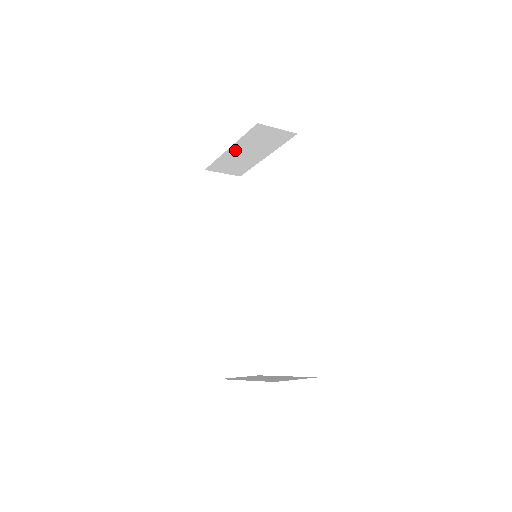
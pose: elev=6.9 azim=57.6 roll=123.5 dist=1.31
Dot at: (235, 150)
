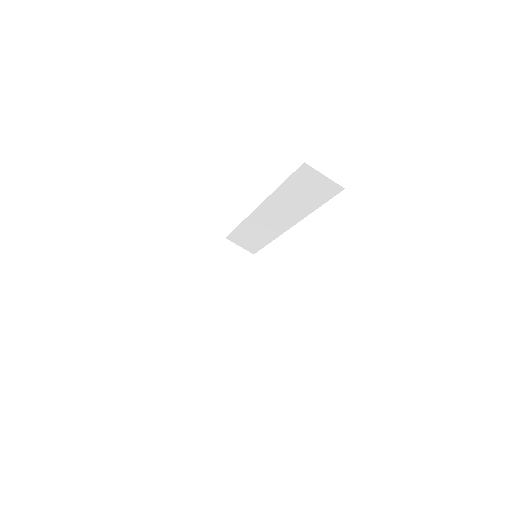
Dot at: (213, 275)
